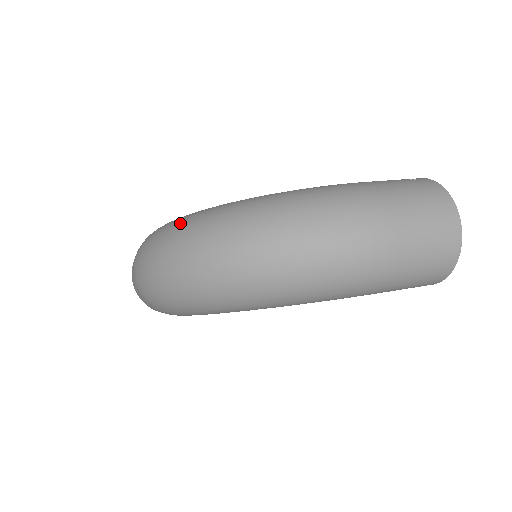
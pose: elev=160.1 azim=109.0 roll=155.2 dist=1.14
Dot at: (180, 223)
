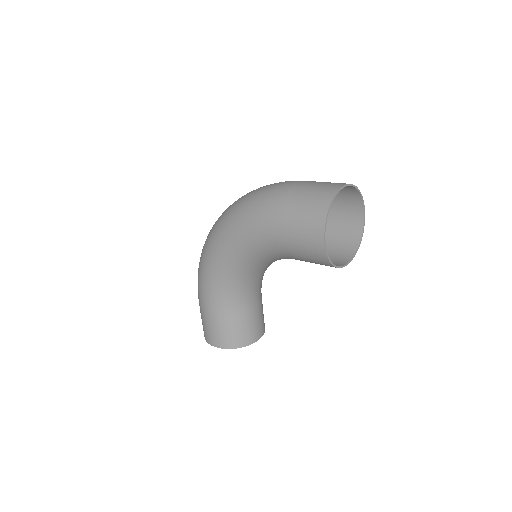
Dot at: occluded
